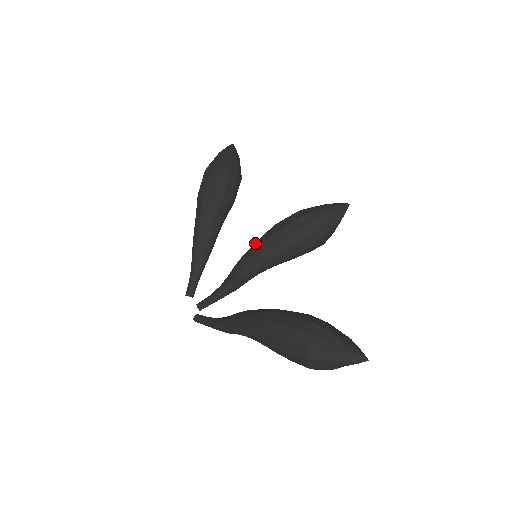
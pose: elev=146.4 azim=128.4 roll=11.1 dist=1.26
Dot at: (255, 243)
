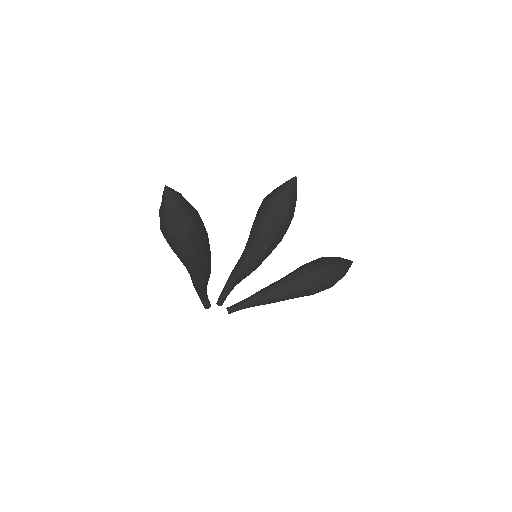
Dot at: (257, 253)
